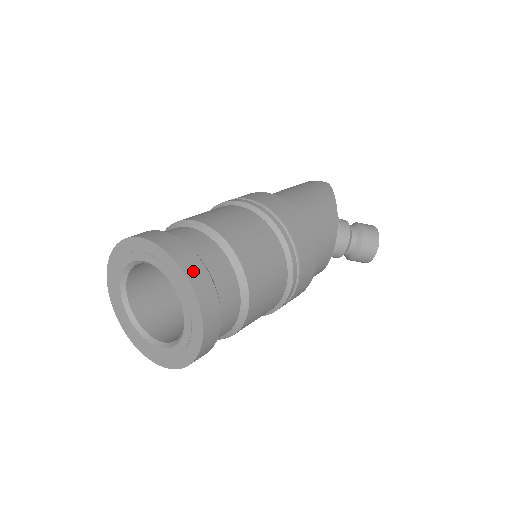
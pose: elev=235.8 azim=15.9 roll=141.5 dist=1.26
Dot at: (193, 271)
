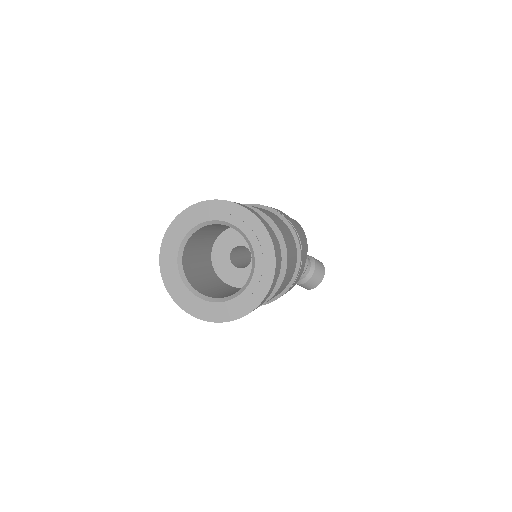
Dot at: (272, 235)
